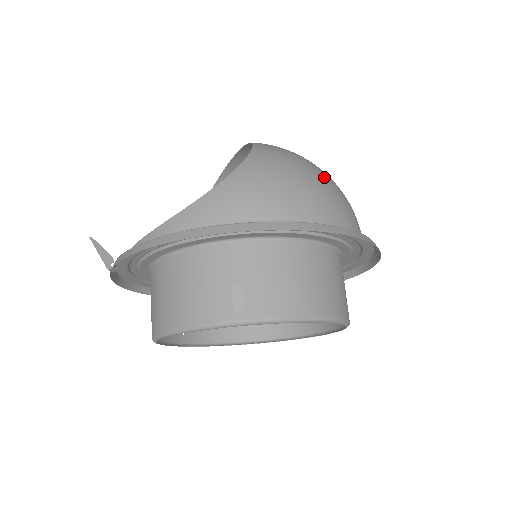
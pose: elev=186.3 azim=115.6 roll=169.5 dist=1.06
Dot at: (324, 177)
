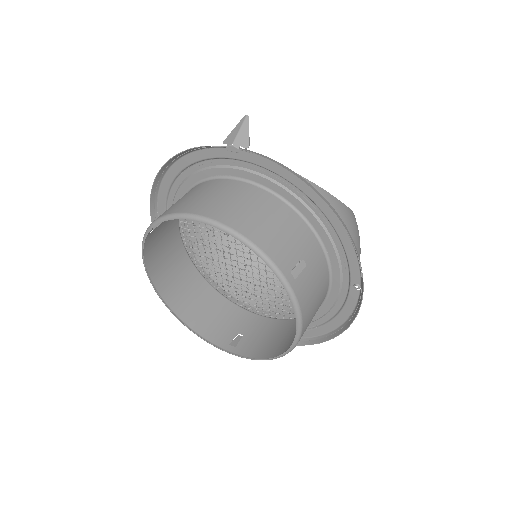
Dot at: occluded
